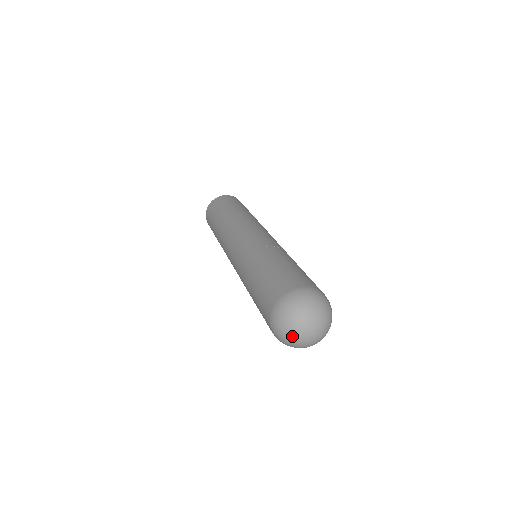
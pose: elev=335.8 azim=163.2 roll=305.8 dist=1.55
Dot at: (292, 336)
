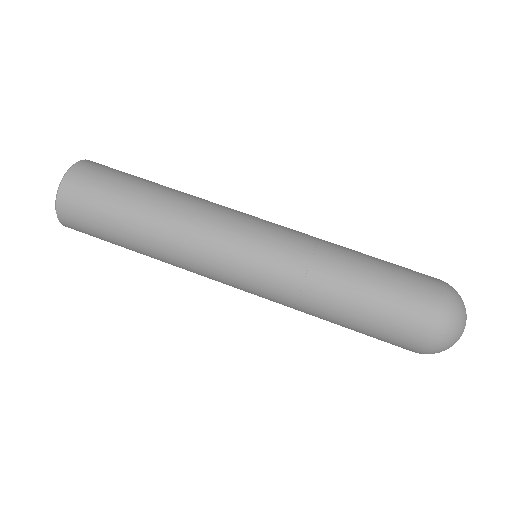
Dot at: (458, 339)
